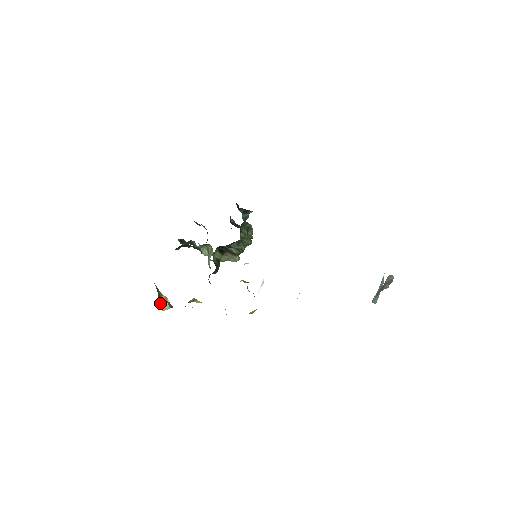
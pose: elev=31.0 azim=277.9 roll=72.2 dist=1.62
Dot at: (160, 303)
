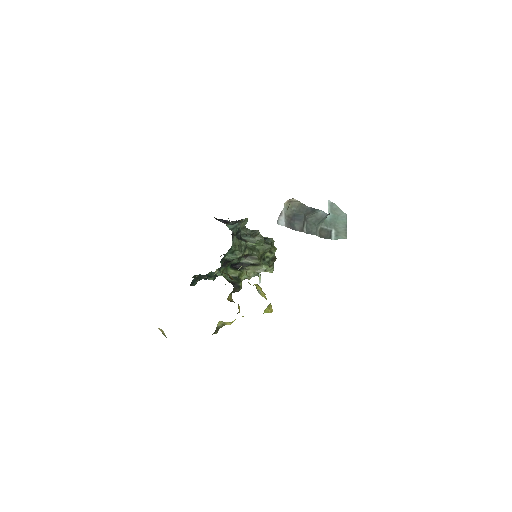
Dot at: occluded
